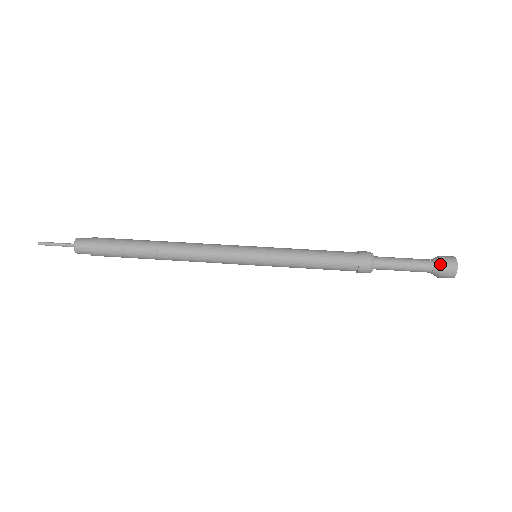
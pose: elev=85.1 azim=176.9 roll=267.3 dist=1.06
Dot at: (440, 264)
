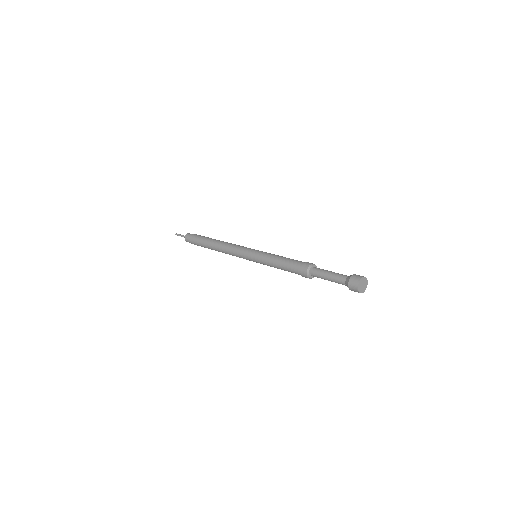
Dot at: occluded
